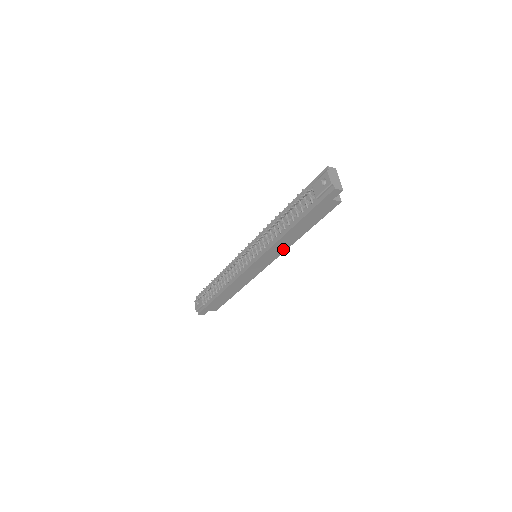
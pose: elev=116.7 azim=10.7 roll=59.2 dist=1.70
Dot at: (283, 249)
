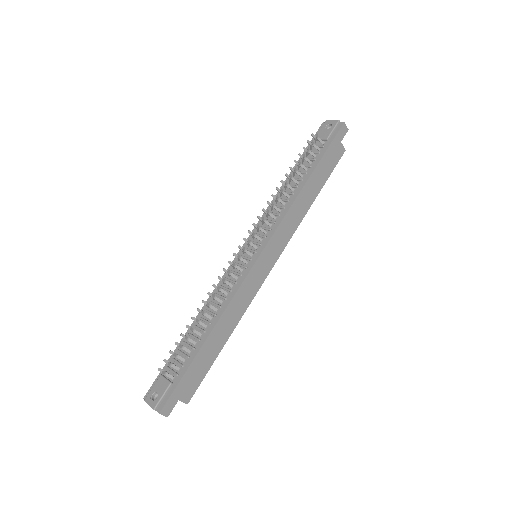
Dot at: (293, 227)
